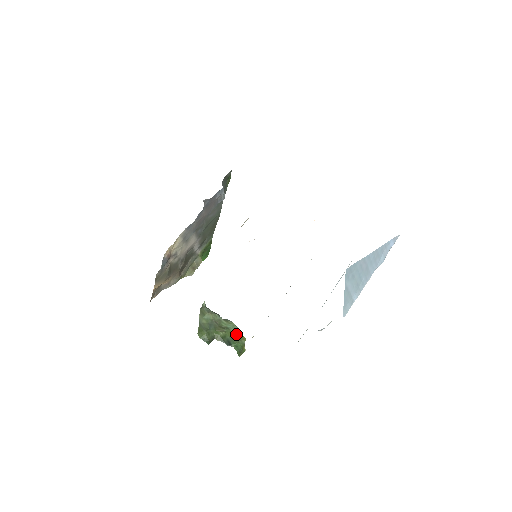
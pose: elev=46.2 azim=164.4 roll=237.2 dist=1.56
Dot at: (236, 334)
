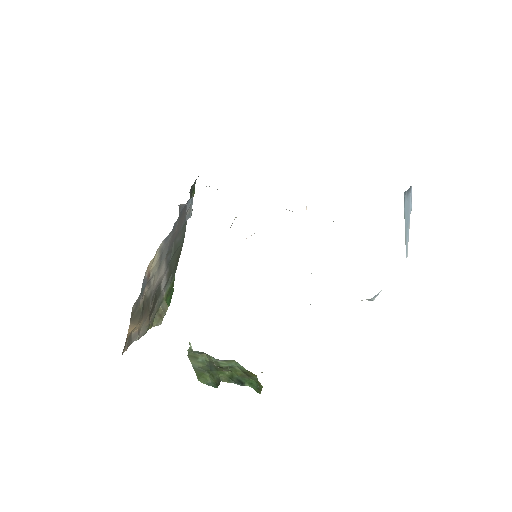
Dot at: (243, 372)
